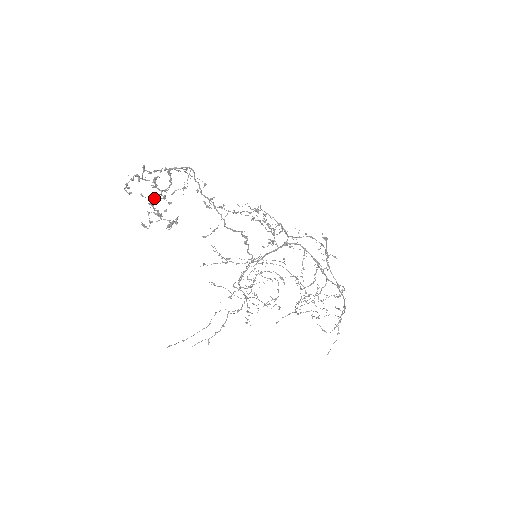
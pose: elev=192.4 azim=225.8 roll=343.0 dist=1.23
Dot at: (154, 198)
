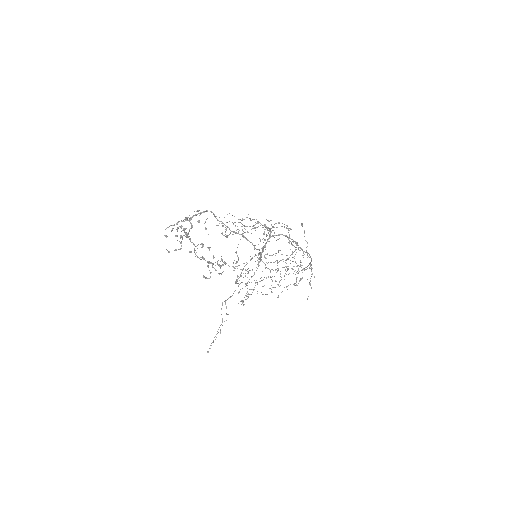
Dot at: (194, 249)
